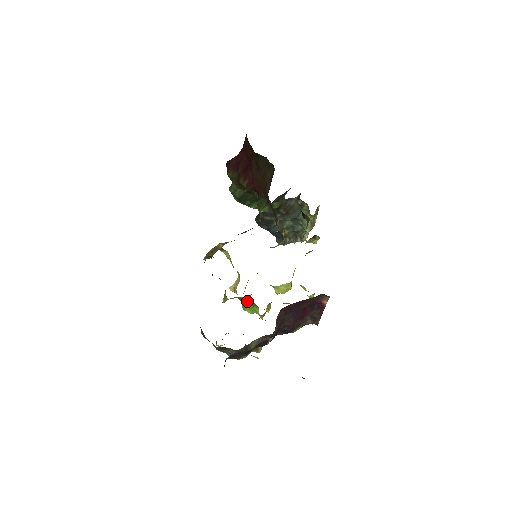
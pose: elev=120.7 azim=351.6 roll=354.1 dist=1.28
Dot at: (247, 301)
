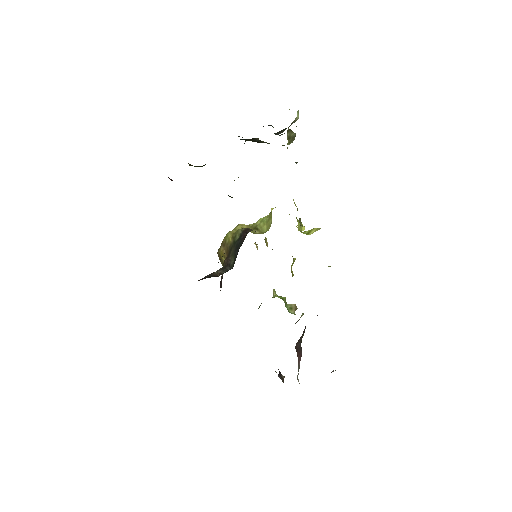
Dot at: occluded
